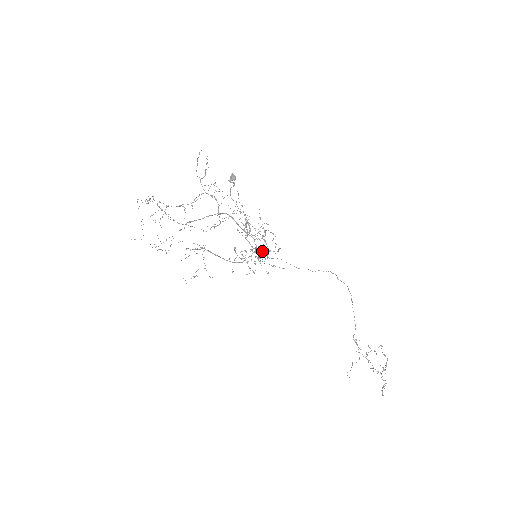
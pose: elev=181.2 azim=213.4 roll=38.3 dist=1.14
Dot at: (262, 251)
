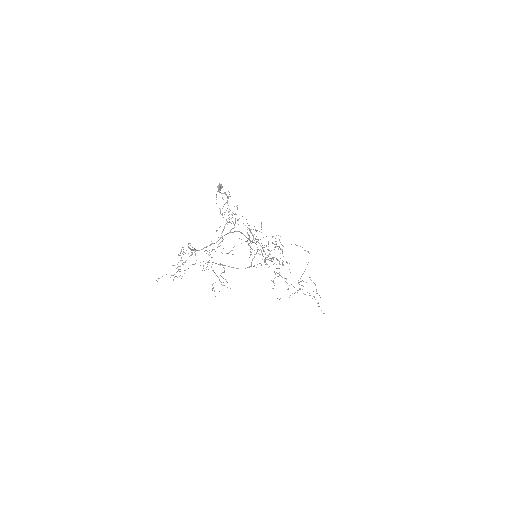
Dot at: (258, 249)
